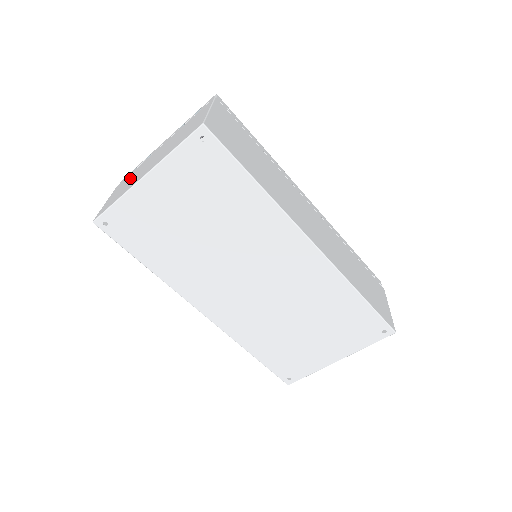
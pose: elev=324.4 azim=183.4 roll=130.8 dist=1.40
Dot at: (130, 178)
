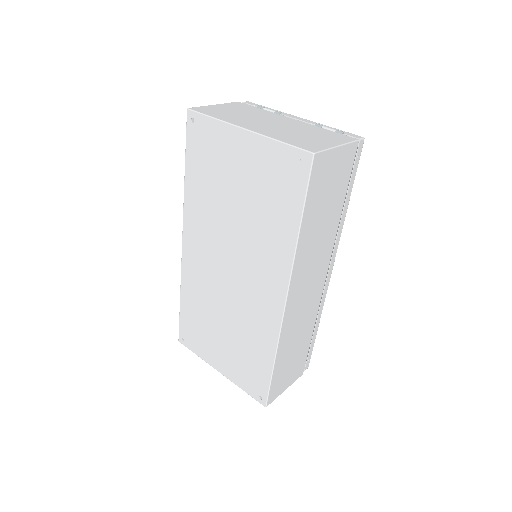
Dot at: (247, 112)
